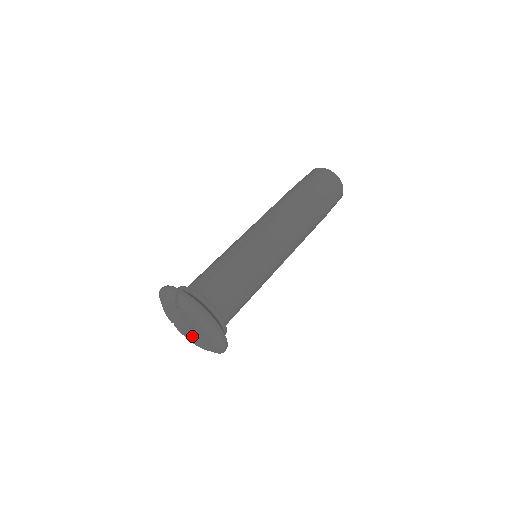
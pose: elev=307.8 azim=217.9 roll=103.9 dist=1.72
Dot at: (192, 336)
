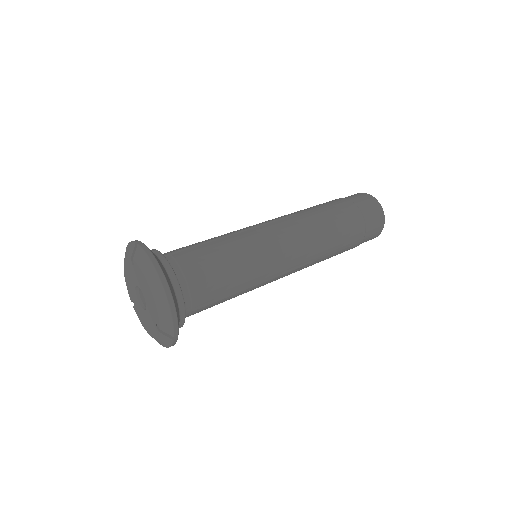
Dot at: (145, 316)
